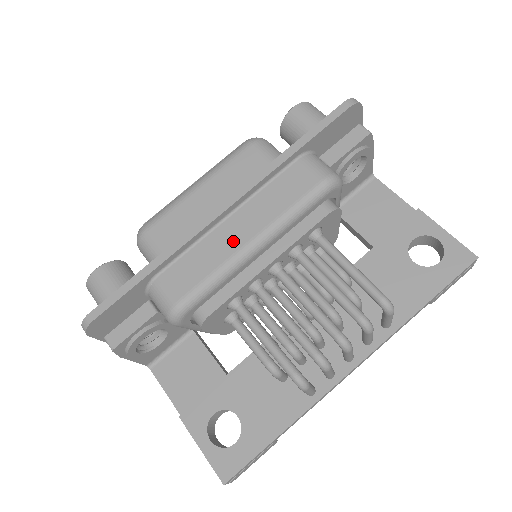
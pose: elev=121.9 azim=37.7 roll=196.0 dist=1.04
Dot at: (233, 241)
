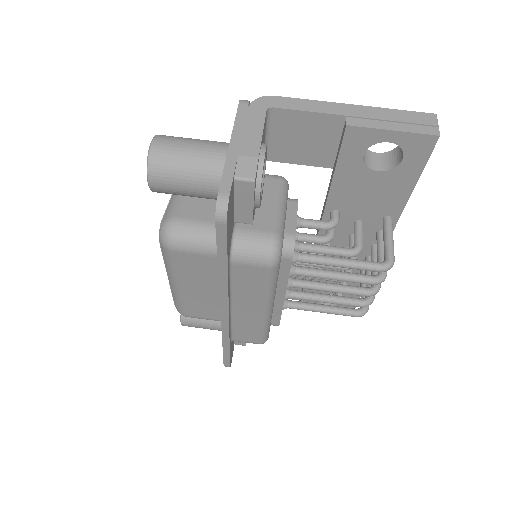
Dot at: (253, 316)
